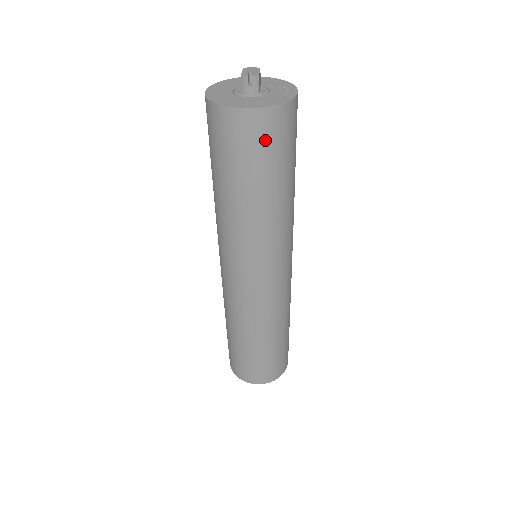
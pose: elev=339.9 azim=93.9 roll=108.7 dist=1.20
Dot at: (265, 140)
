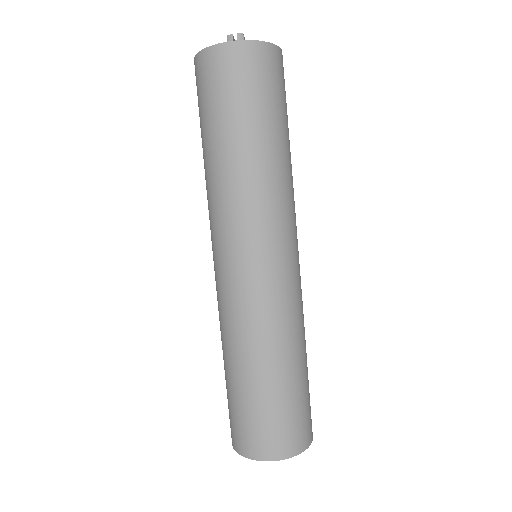
Dot at: (251, 75)
